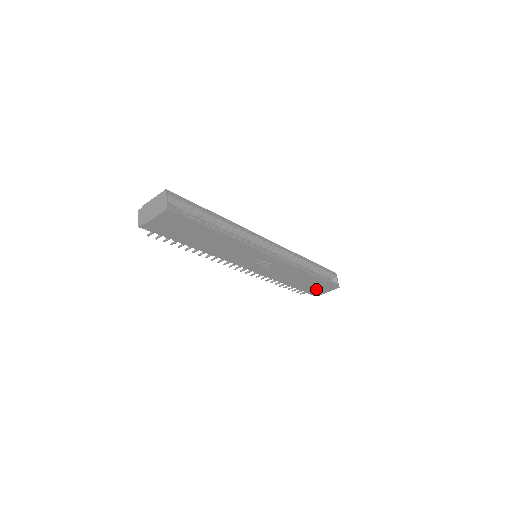
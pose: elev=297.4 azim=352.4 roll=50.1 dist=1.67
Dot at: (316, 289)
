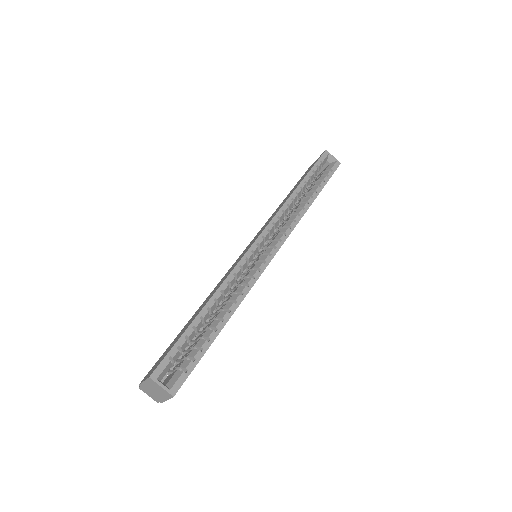
Dot at: occluded
